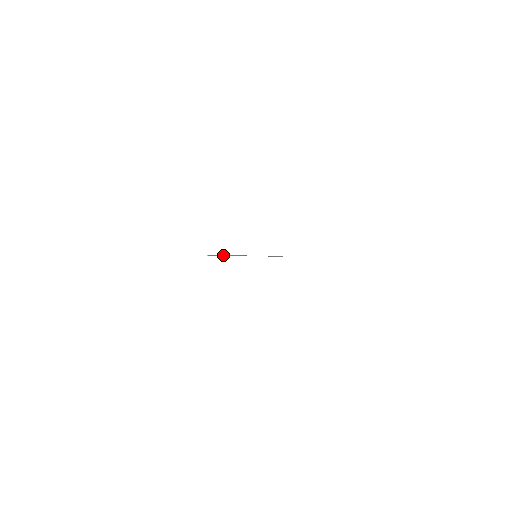
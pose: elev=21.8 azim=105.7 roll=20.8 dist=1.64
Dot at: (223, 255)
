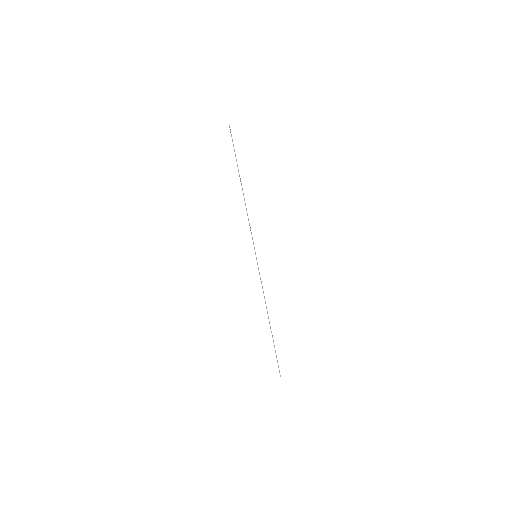
Dot at: occluded
